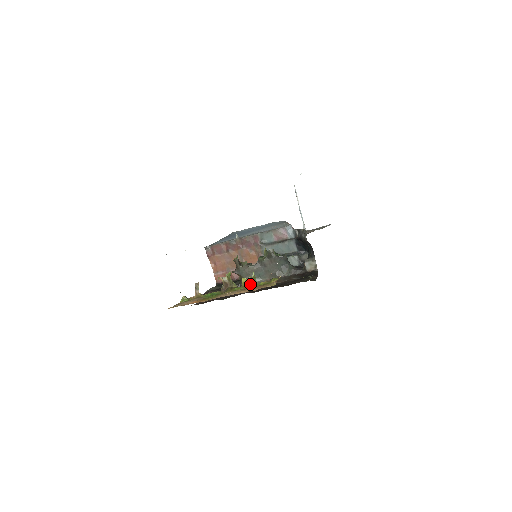
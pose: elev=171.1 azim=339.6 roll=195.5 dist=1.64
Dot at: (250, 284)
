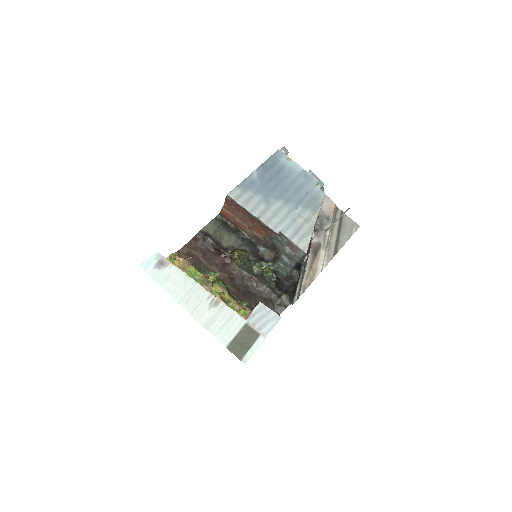
Dot at: (224, 301)
